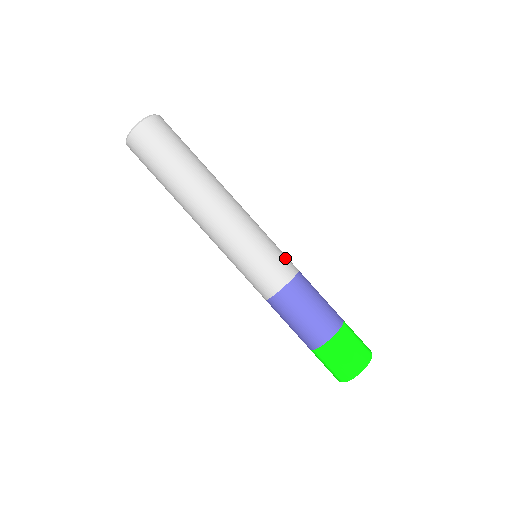
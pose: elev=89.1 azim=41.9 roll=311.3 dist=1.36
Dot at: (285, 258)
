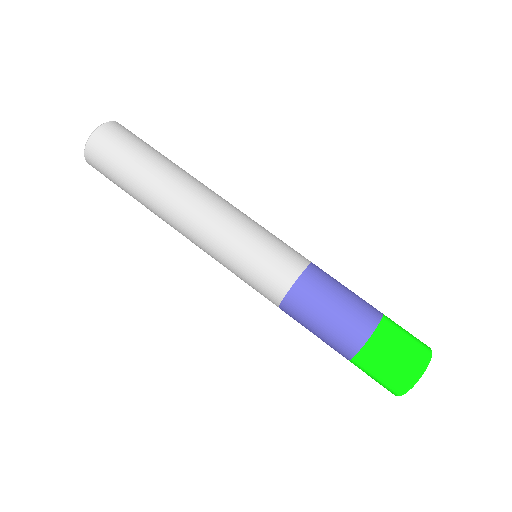
Dot at: occluded
